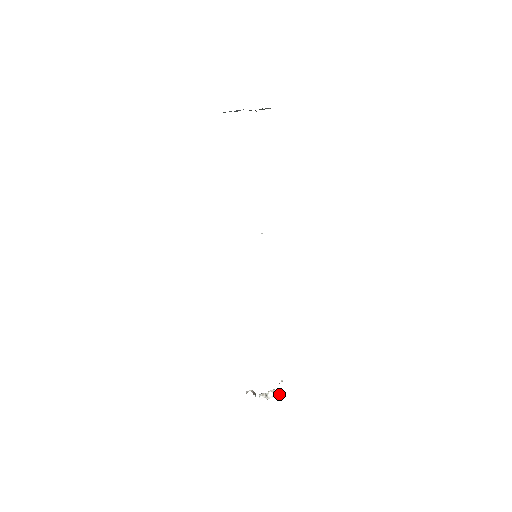
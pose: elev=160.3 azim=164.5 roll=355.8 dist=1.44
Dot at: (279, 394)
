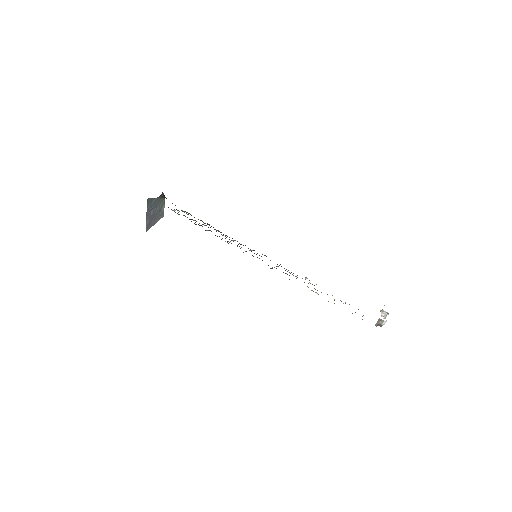
Dot at: (386, 312)
